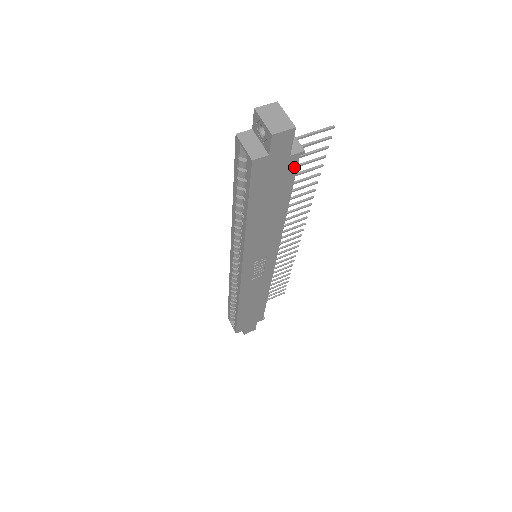
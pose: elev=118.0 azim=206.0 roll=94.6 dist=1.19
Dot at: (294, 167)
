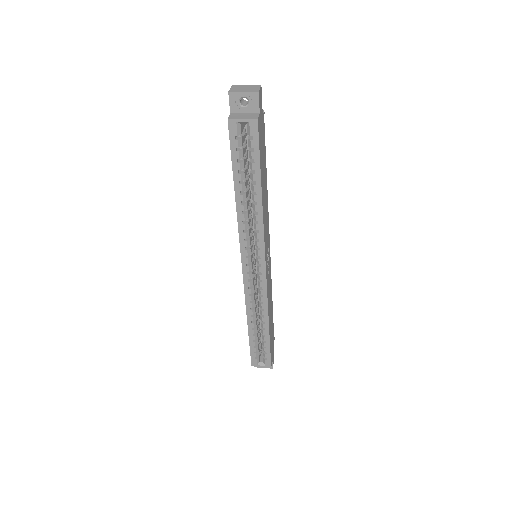
Dot at: (264, 128)
